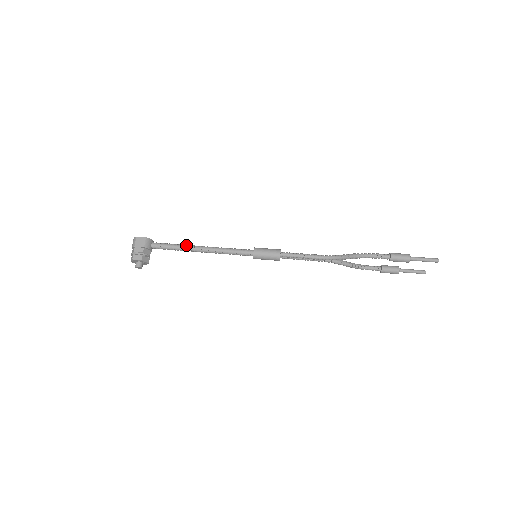
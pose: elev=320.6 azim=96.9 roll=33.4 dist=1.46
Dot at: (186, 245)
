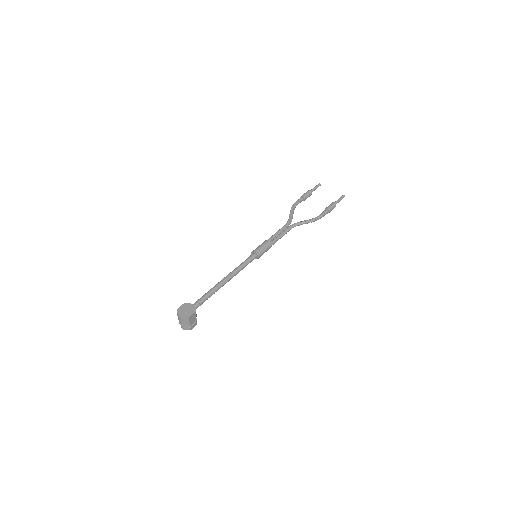
Dot at: (218, 289)
